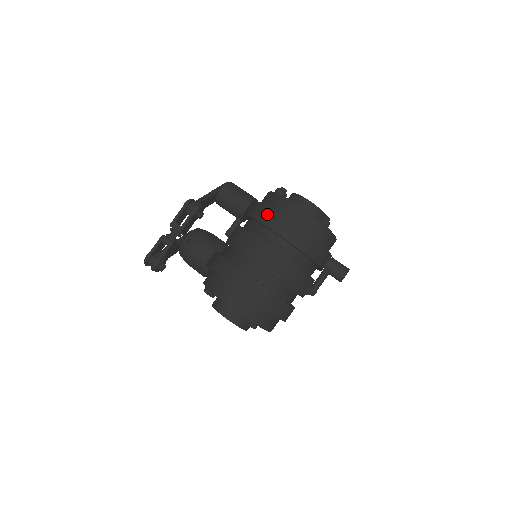
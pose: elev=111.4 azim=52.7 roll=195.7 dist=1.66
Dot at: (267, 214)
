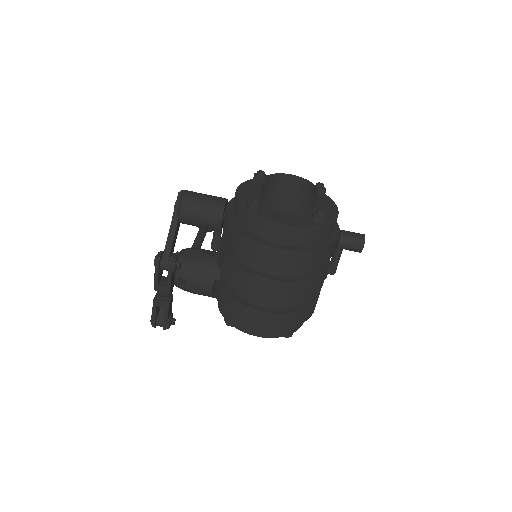
Dot at: (252, 248)
